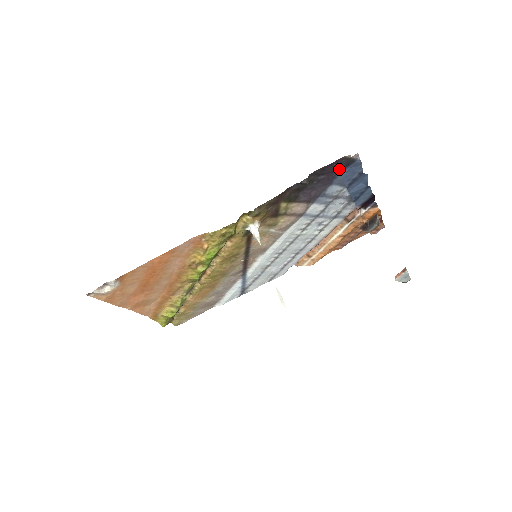
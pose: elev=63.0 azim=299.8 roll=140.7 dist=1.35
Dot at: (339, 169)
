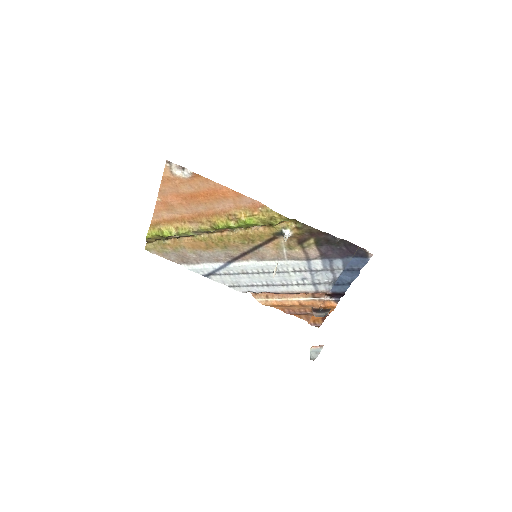
Dot at: (356, 254)
